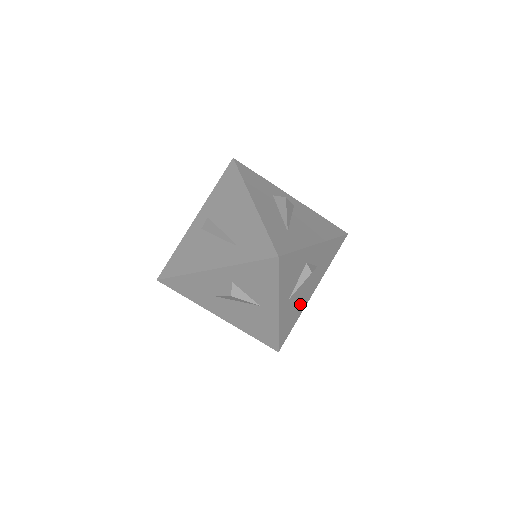
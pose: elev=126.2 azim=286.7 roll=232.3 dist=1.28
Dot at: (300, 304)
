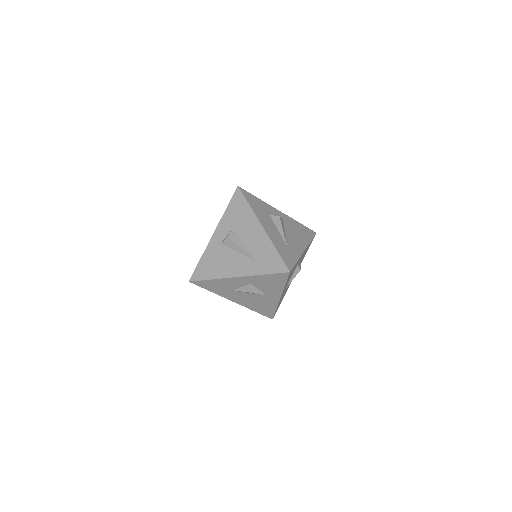
Dot at: occluded
